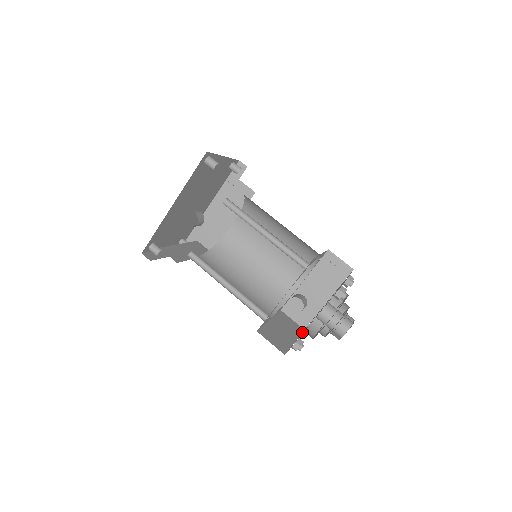
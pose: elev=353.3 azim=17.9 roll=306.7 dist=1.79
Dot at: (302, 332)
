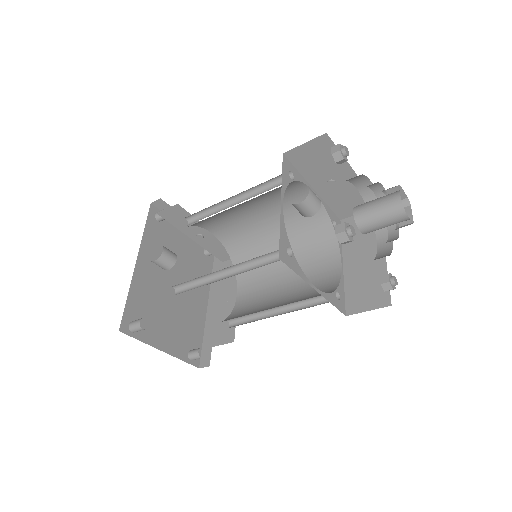
Dot at: occluded
